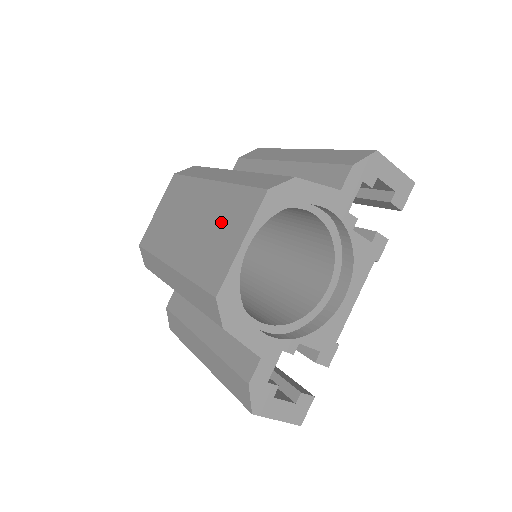
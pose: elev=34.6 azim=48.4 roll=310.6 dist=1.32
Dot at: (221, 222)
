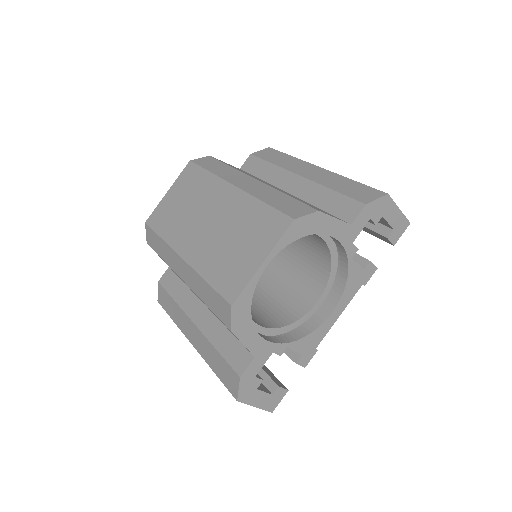
Dot at: (242, 233)
